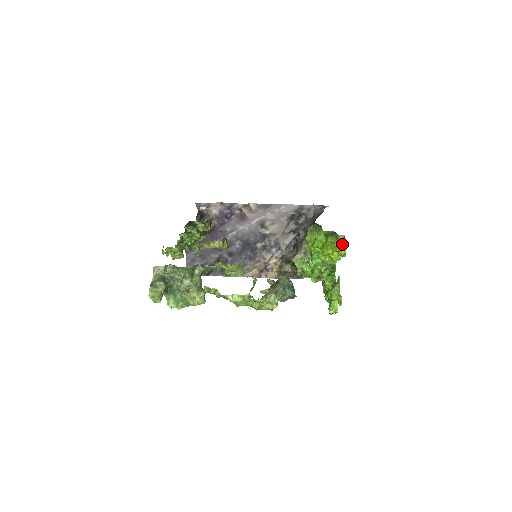
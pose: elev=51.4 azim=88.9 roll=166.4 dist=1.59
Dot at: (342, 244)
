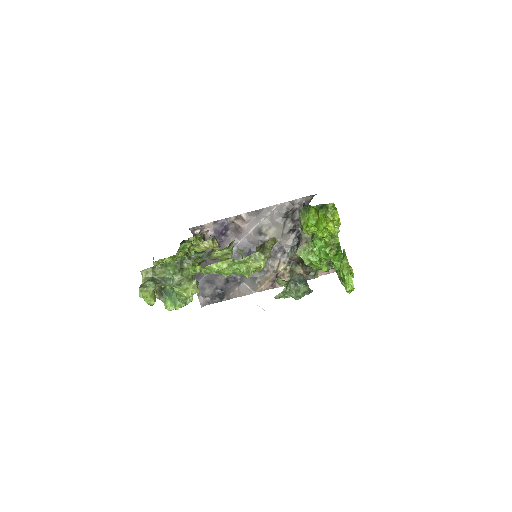
Dot at: (333, 211)
